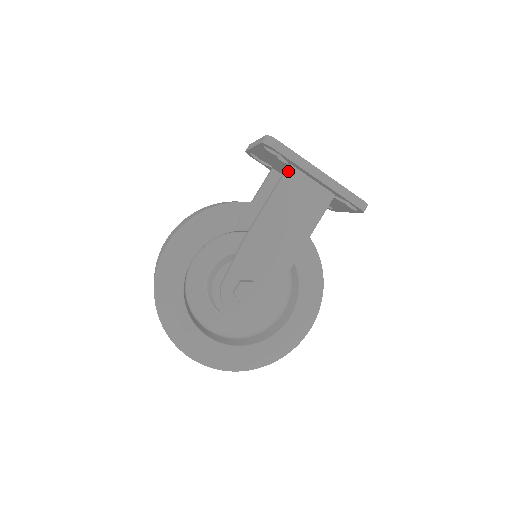
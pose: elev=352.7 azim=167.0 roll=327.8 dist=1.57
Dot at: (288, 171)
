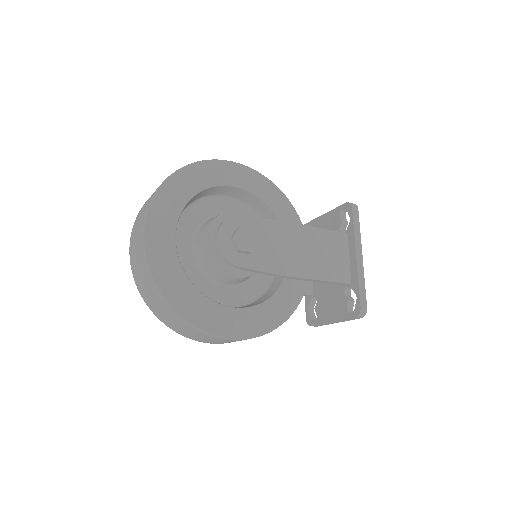
Dot at: (342, 234)
